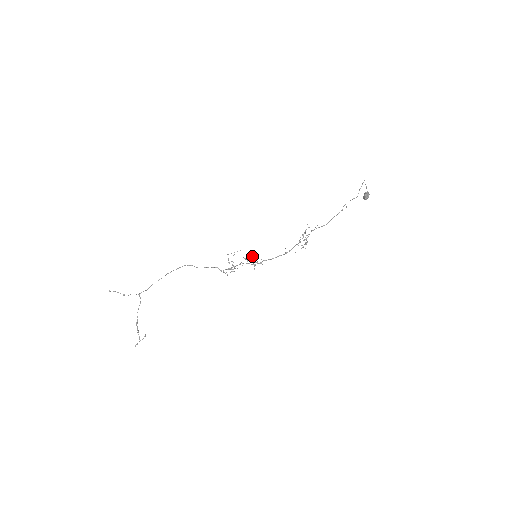
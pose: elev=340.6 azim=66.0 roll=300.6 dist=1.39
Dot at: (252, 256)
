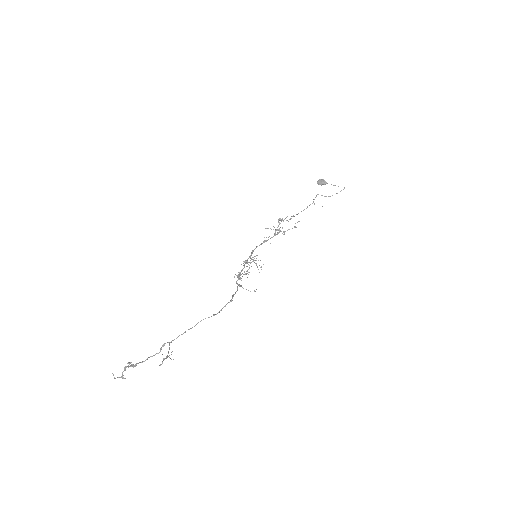
Dot at: occluded
